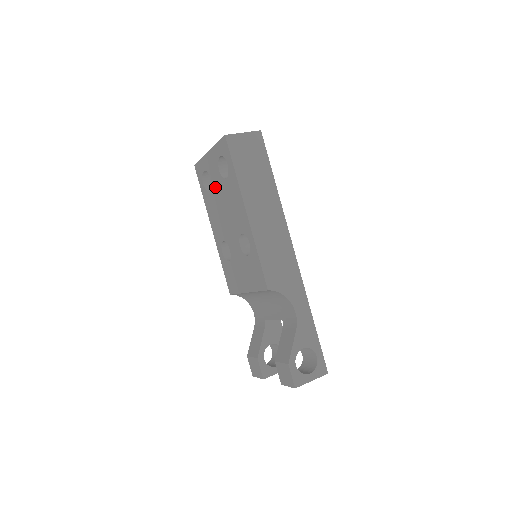
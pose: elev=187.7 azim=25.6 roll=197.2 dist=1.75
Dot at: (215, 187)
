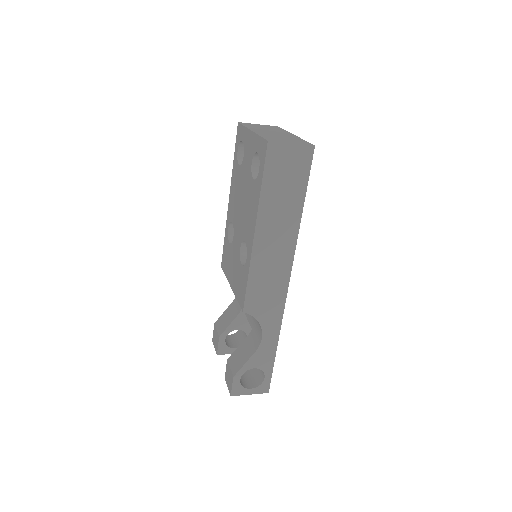
Dot at: (244, 170)
